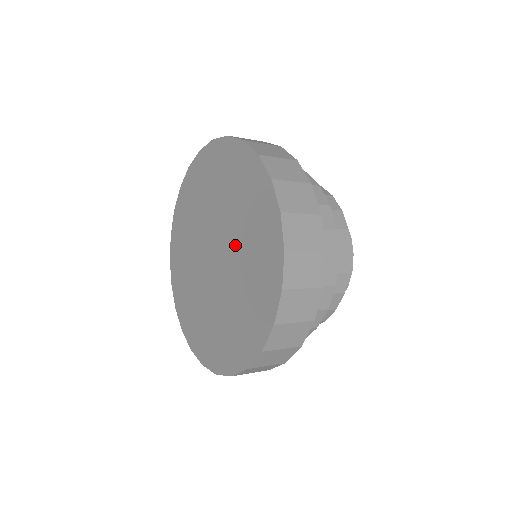
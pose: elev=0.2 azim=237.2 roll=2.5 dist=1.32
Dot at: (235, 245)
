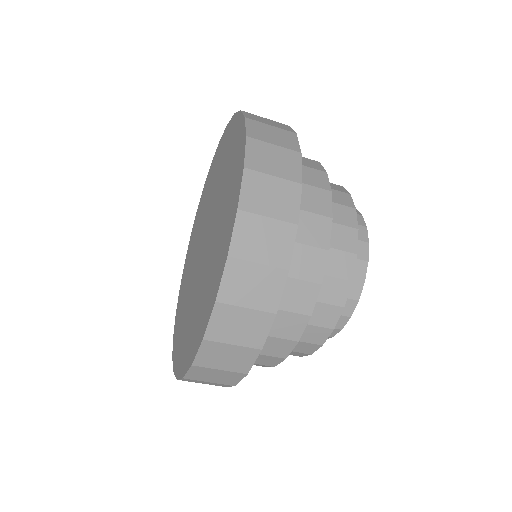
Dot at: (213, 198)
